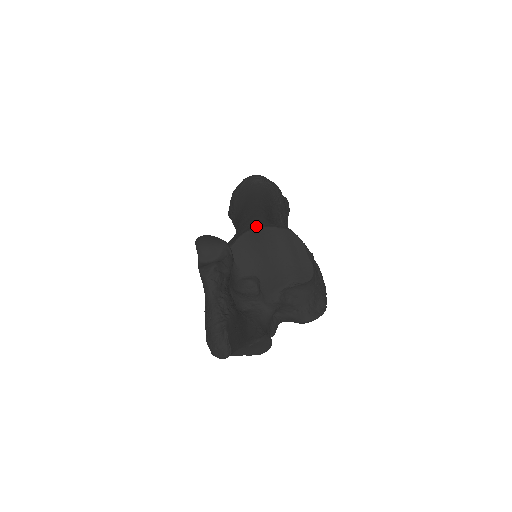
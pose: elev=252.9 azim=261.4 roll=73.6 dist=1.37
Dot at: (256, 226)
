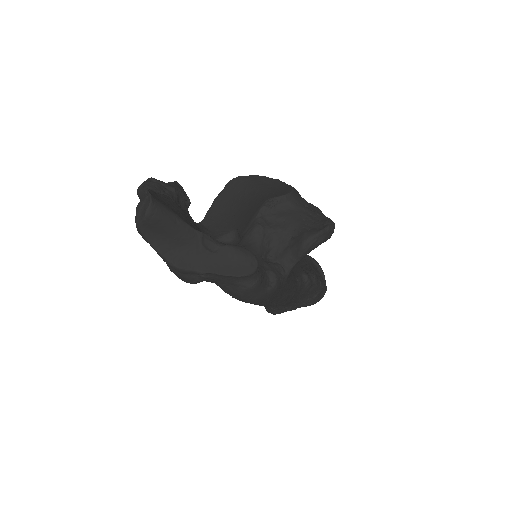
Dot at: occluded
